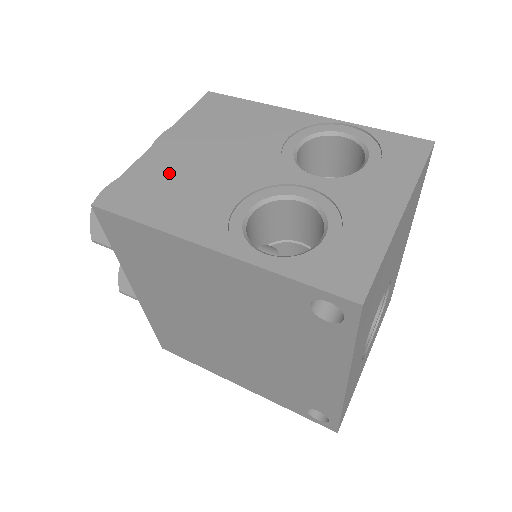
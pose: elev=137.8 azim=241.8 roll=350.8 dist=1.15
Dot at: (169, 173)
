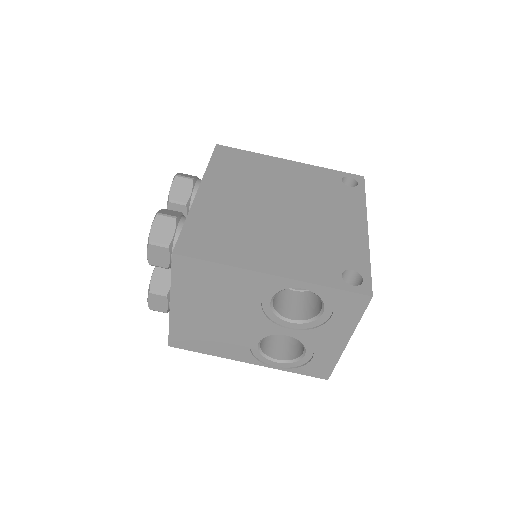
Dot at: (197, 327)
